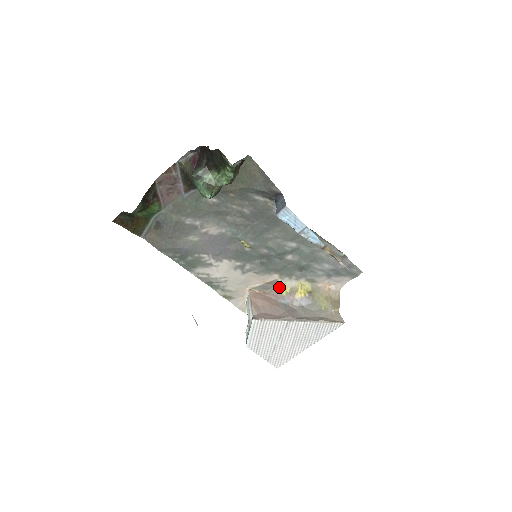
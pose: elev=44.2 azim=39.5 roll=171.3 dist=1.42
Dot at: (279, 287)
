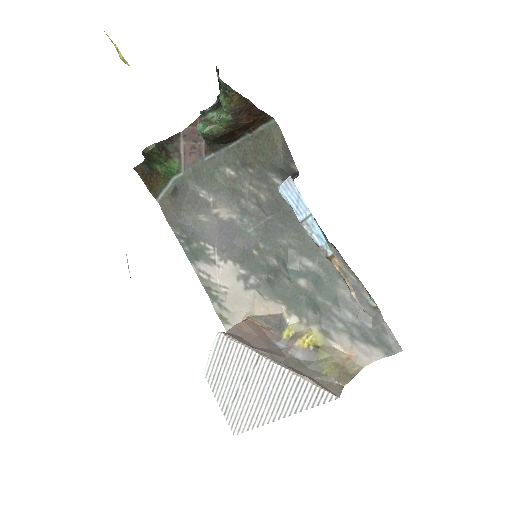
Dot at: (282, 326)
